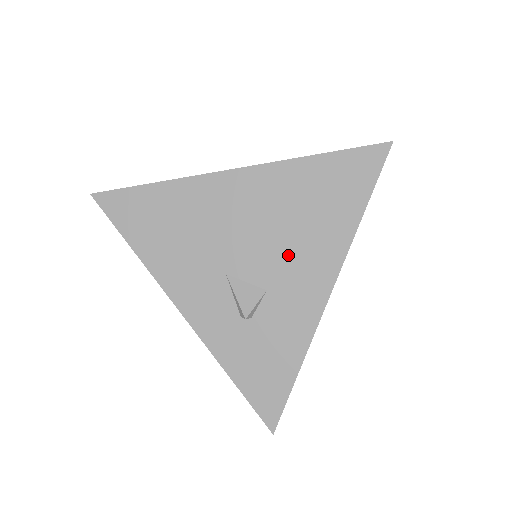
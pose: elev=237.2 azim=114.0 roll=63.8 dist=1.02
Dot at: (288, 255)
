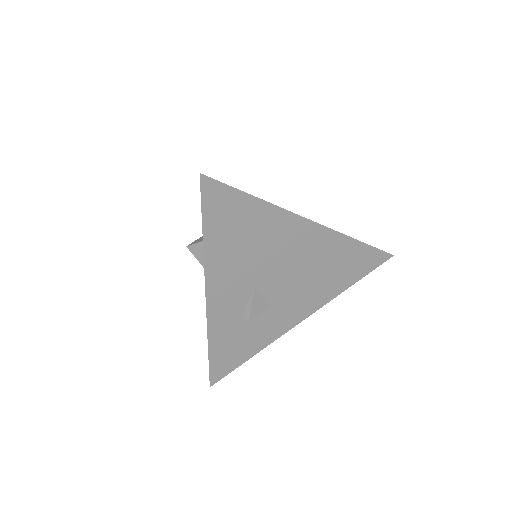
Dot at: (298, 291)
